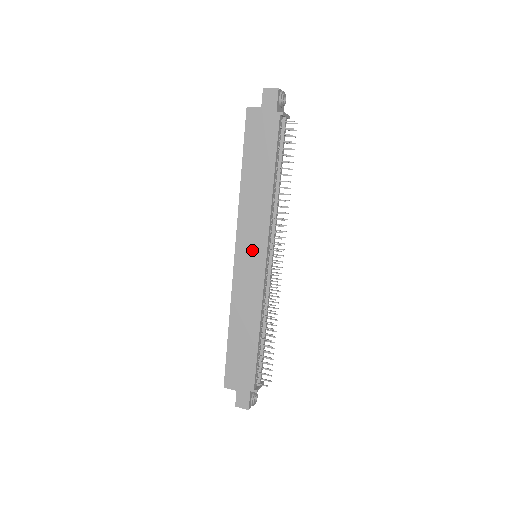
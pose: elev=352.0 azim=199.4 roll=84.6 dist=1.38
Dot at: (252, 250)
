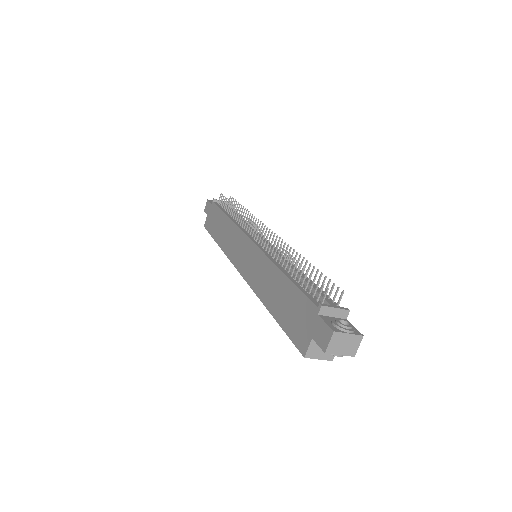
Dot at: (242, 252)
